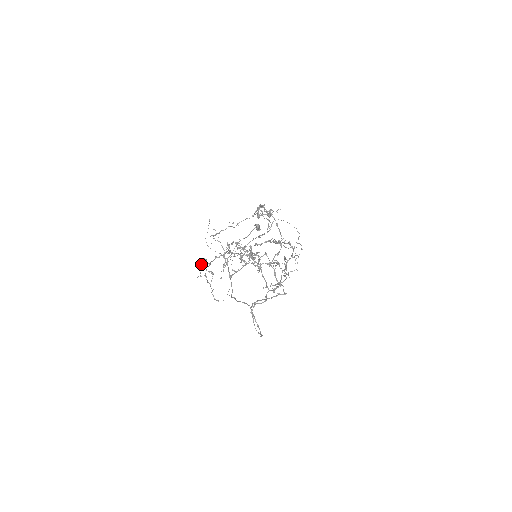
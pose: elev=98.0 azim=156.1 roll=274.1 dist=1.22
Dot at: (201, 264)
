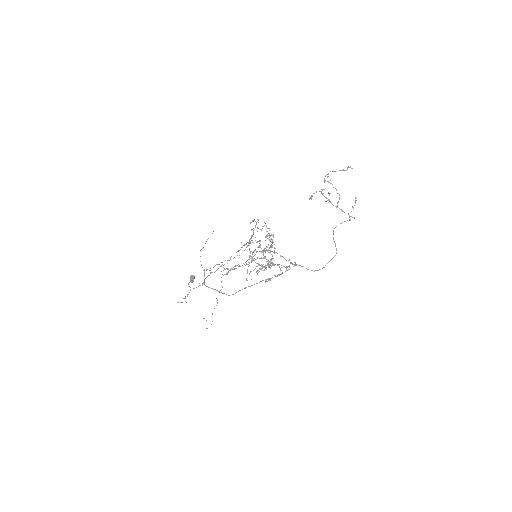
Dot at: occluded
